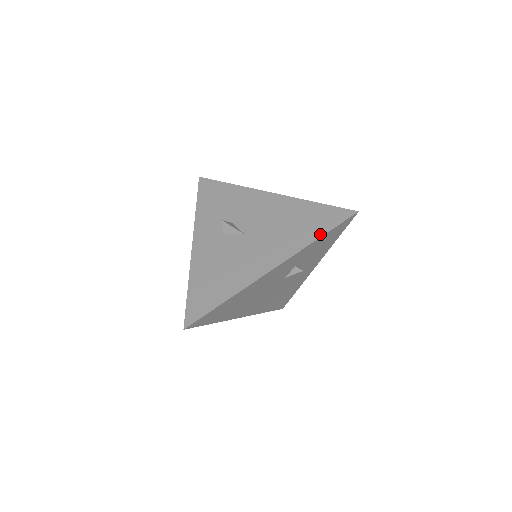
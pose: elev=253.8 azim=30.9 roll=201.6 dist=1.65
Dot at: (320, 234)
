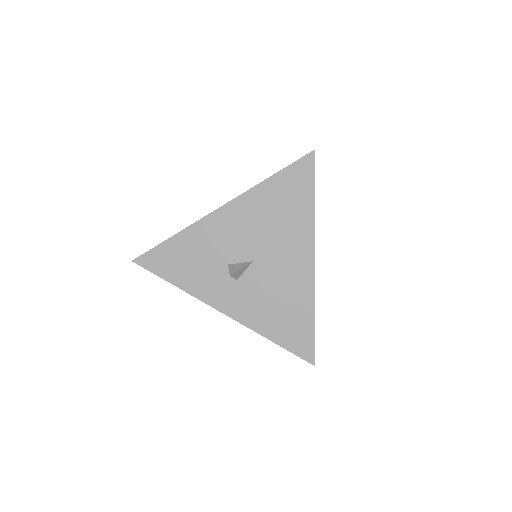
Dot at: (311, 198)
